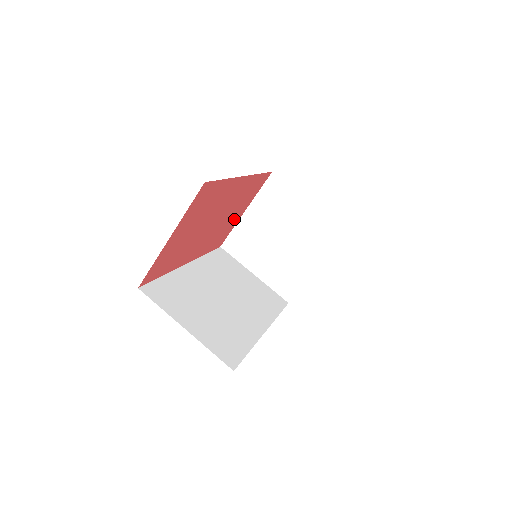
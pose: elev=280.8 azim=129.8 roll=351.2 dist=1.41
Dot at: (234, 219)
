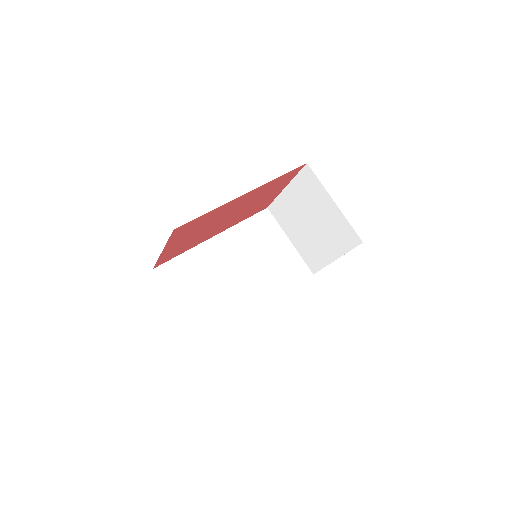
Dot at: (270, 197)
